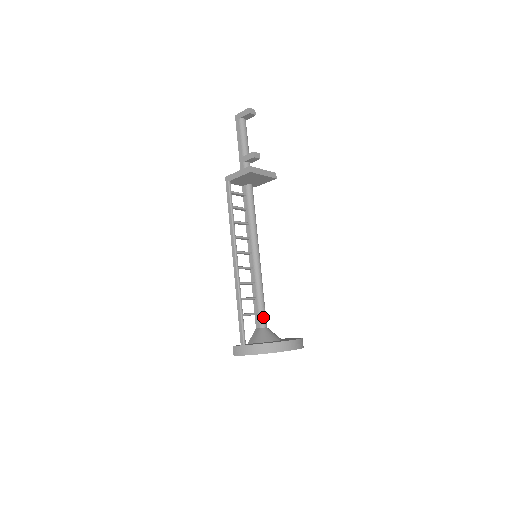
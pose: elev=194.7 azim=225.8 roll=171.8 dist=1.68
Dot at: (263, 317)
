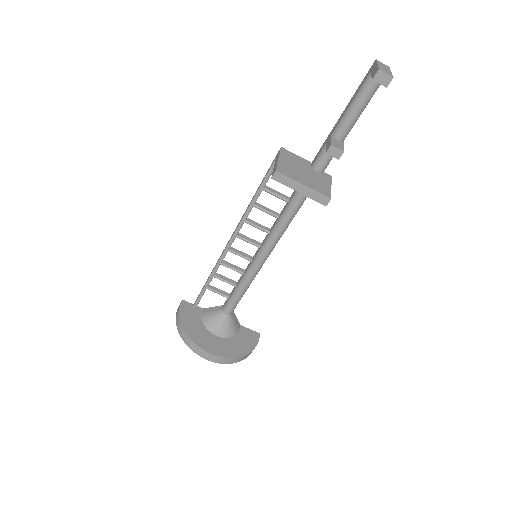
Dot at: (229, 306)
